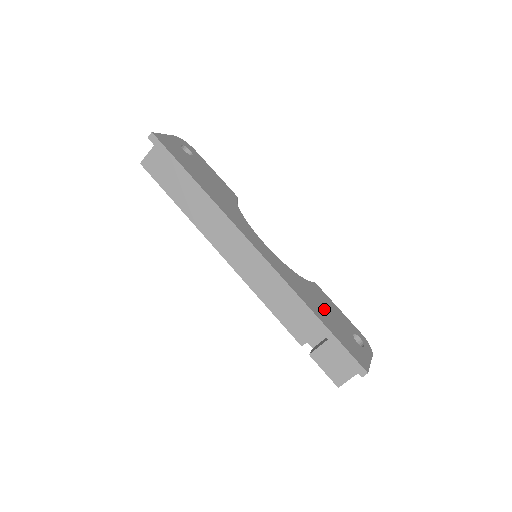
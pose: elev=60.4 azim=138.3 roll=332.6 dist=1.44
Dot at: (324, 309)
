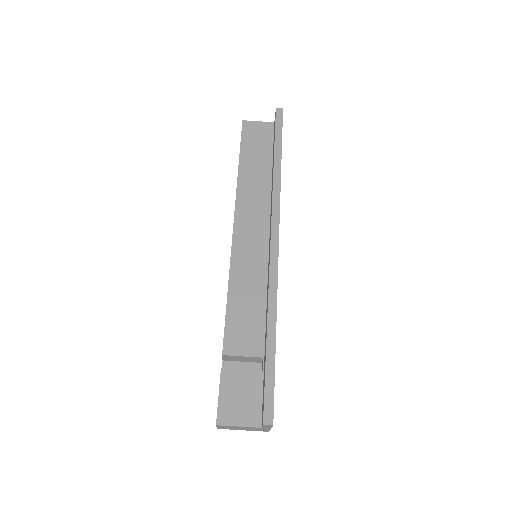
Dot at: occluded
